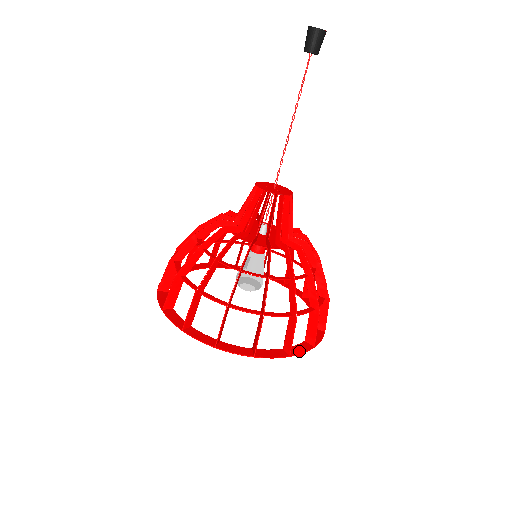
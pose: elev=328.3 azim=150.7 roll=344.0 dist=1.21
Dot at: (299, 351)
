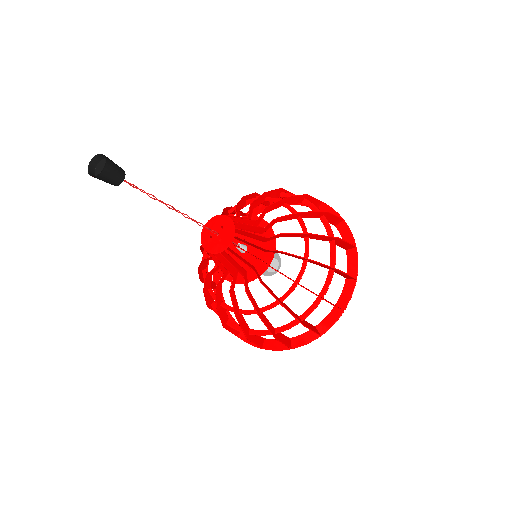
Dot at: (329, 325)
